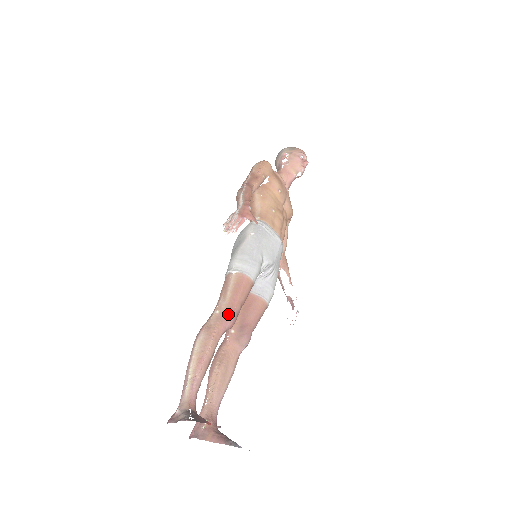
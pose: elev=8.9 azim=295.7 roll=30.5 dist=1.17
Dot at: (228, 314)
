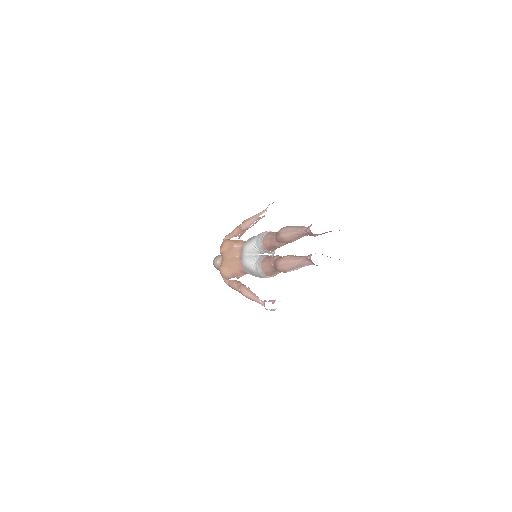
Dot at: occluded
